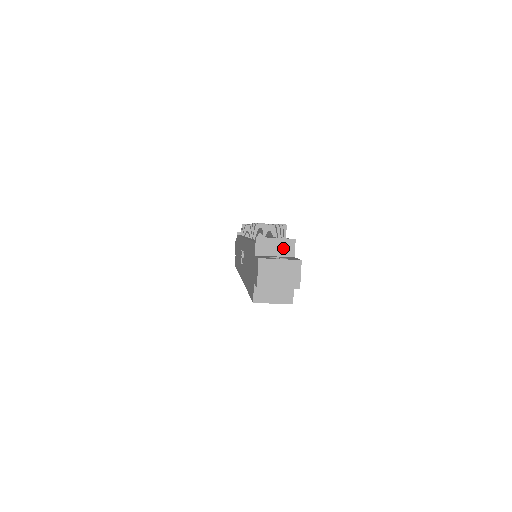
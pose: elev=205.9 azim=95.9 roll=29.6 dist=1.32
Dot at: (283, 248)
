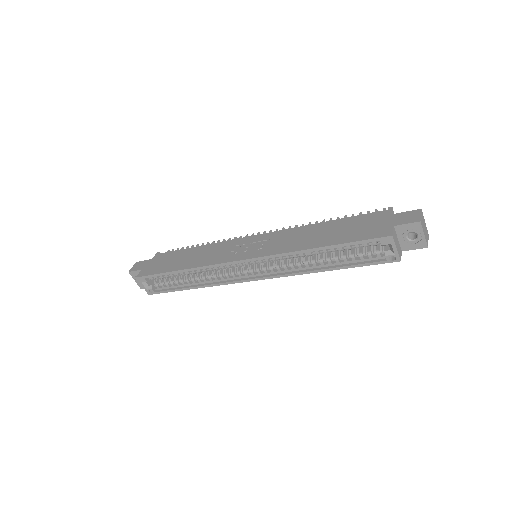
Dot at: occluded
